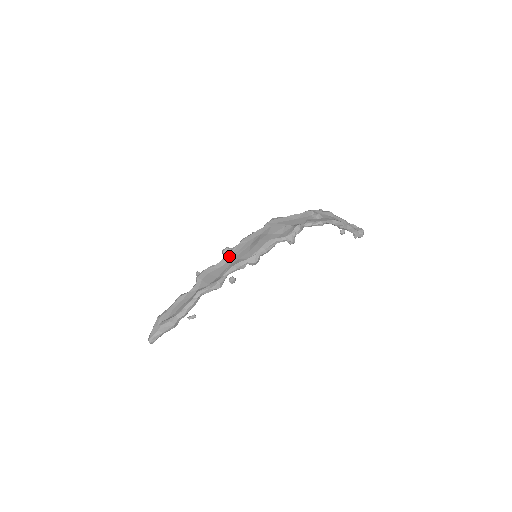
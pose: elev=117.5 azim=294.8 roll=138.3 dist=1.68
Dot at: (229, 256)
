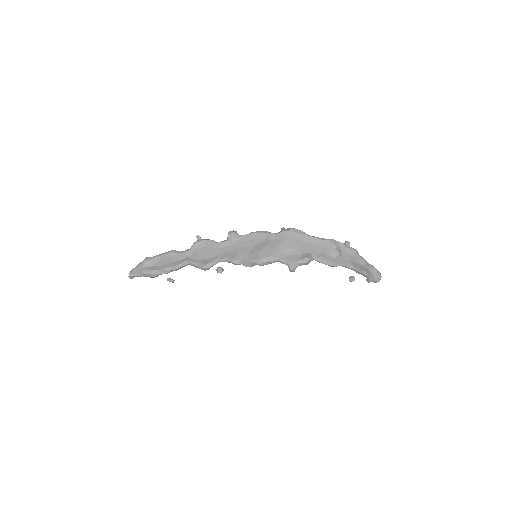
Dot at: (231, 242)
